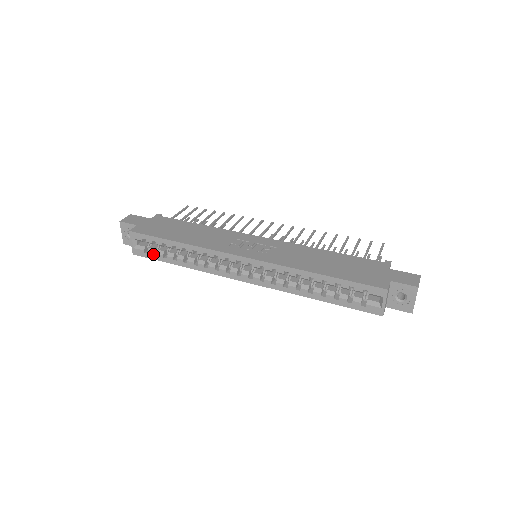
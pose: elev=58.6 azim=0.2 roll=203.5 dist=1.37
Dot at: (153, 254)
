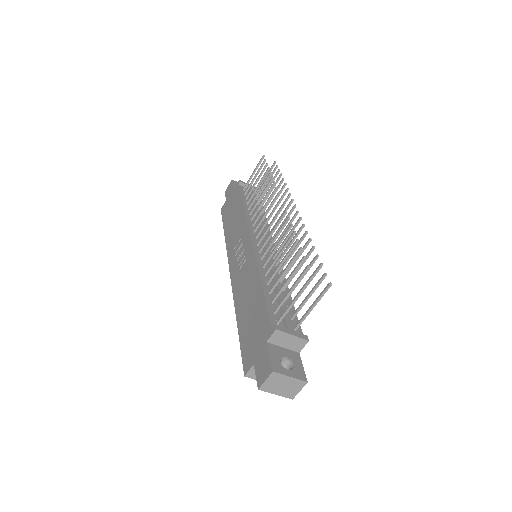
Dot at: occluded
